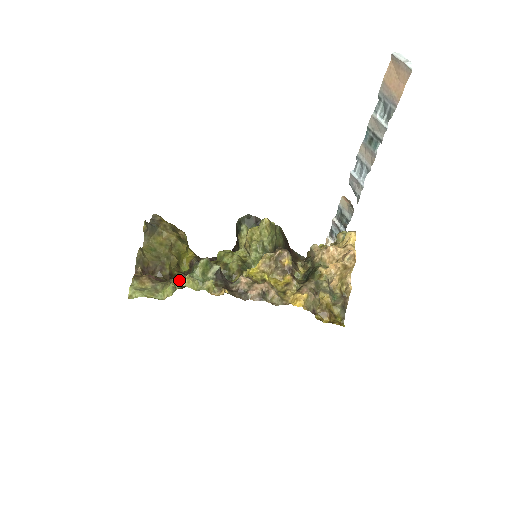
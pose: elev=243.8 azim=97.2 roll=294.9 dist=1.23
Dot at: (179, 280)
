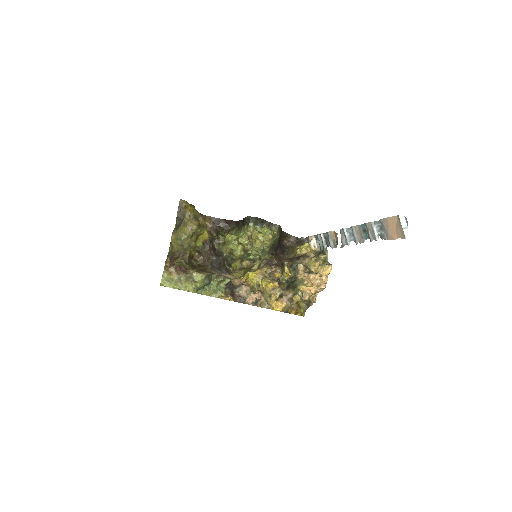
Dot at: (198, 276)
